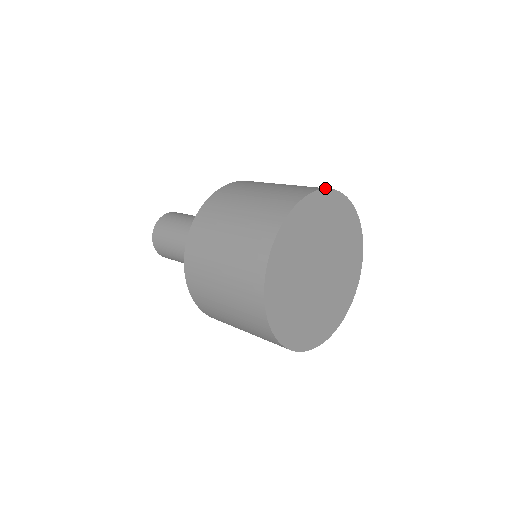
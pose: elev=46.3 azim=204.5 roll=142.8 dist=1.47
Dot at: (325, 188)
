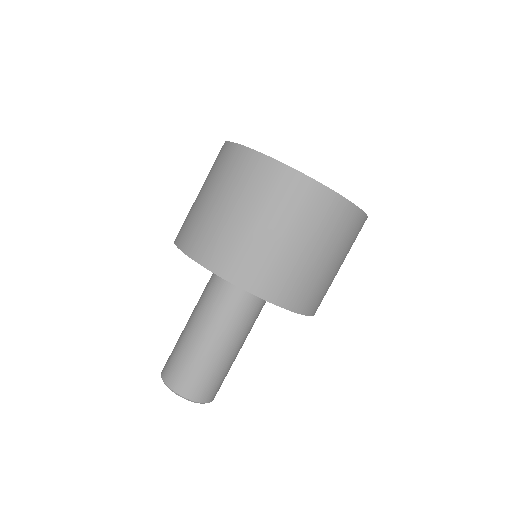
Dot at: occluded
